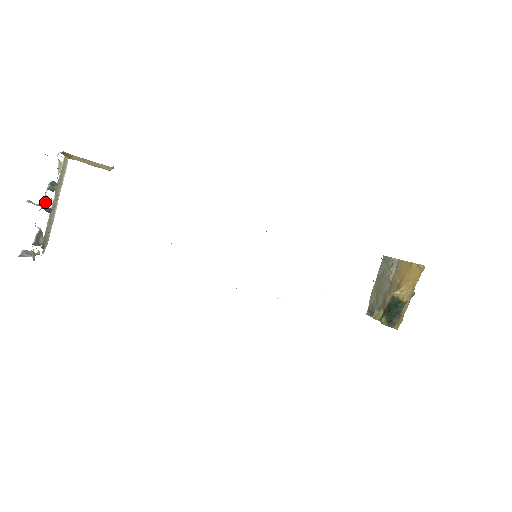
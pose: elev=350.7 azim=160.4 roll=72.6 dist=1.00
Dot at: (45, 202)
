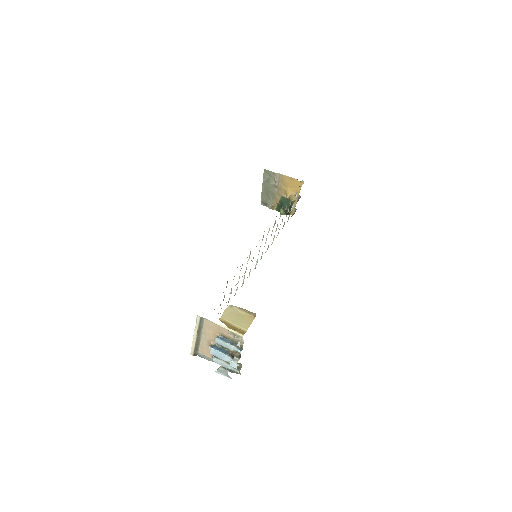
Dot at: (236, 354)
